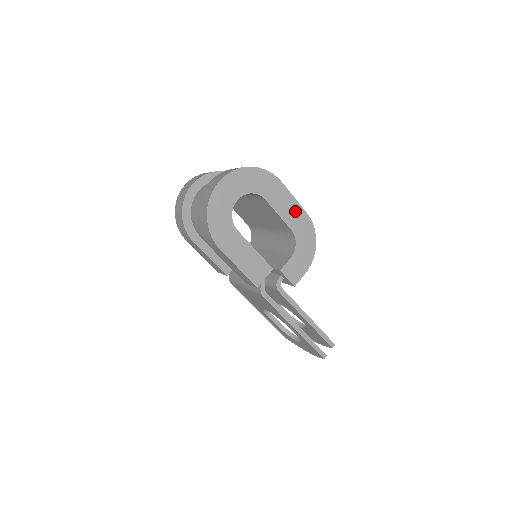
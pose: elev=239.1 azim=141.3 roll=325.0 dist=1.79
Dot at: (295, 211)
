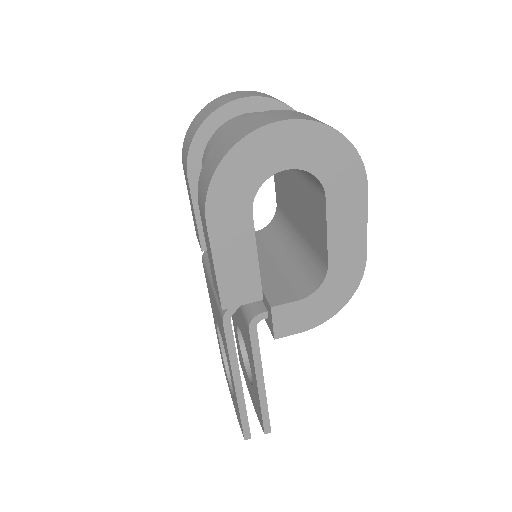
Dot at: (353, 243)
